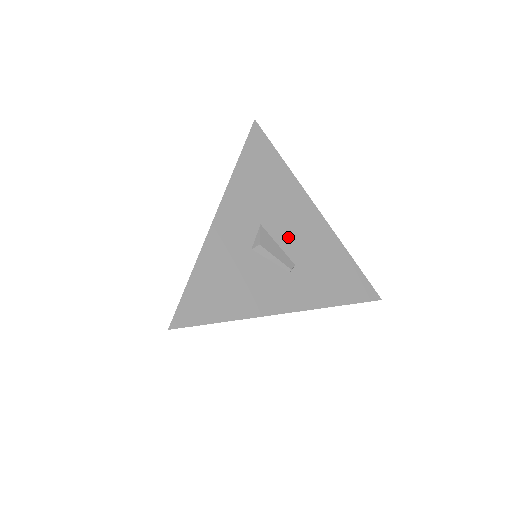
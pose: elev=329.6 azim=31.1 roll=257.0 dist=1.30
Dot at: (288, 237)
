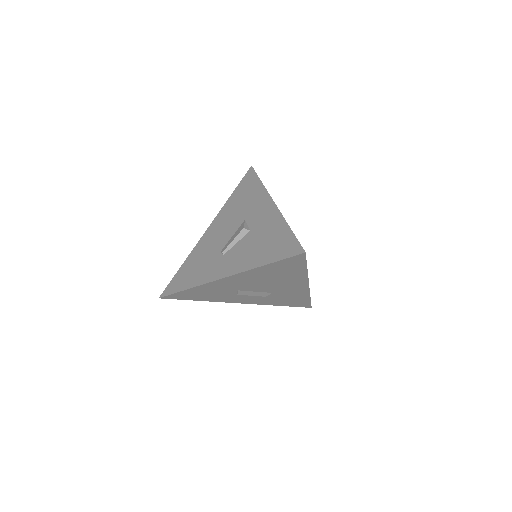
Dot at: occluded
